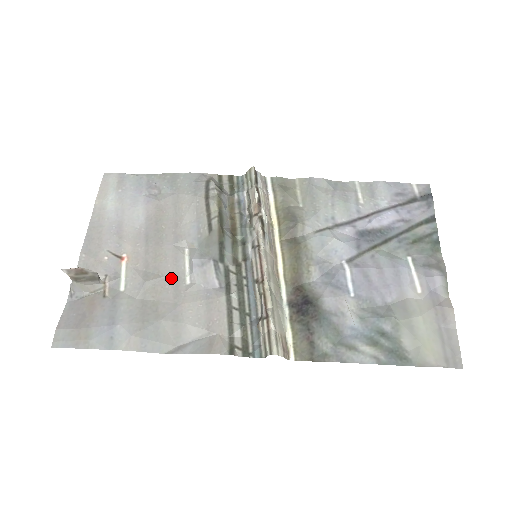
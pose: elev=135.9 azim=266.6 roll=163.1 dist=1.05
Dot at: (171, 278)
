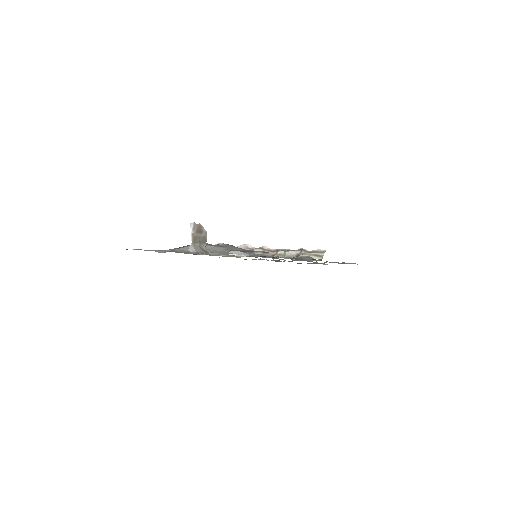
Dot at: occluded
